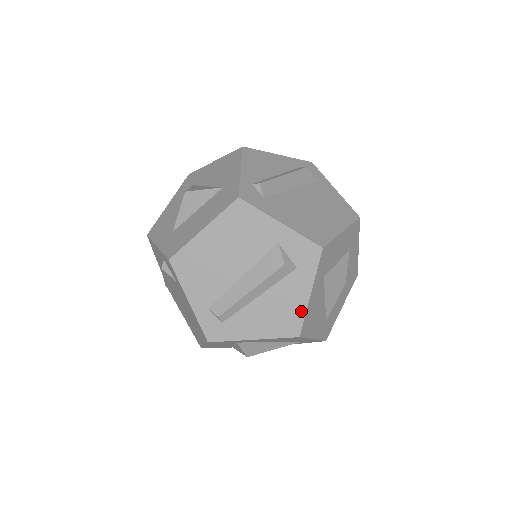
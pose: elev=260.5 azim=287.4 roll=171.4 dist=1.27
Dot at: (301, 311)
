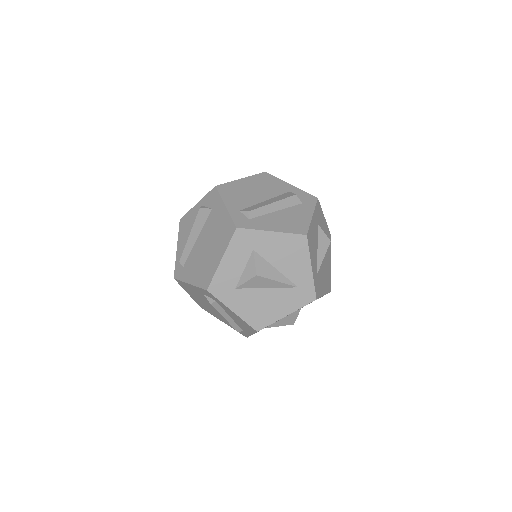
Dot at: (307, 222)
